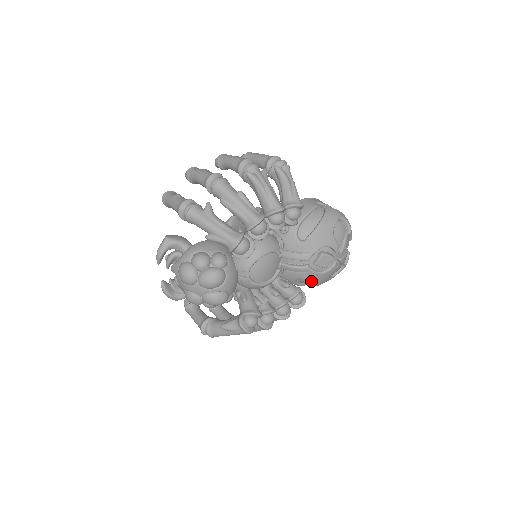
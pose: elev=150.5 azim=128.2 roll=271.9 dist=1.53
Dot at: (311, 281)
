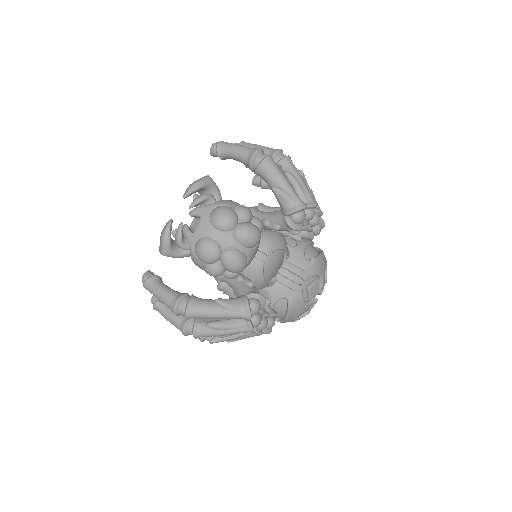
Dot at: (292, 306)
